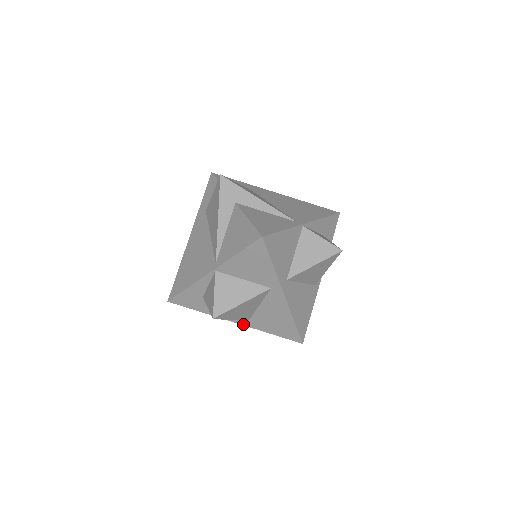
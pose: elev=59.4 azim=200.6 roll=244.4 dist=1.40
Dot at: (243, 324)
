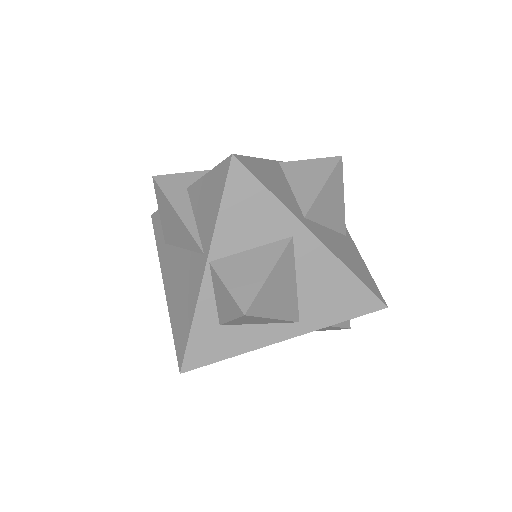
Dot at: (296, 334)
